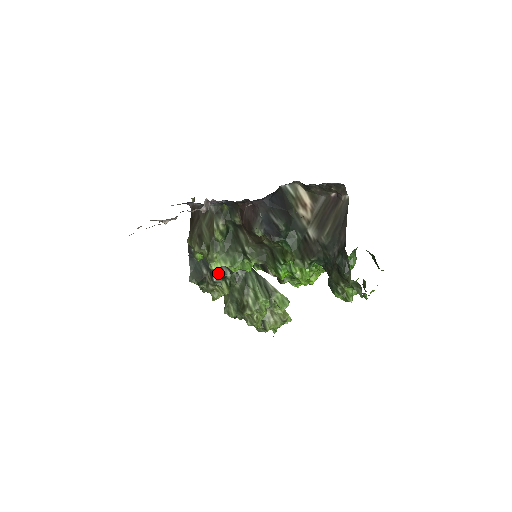
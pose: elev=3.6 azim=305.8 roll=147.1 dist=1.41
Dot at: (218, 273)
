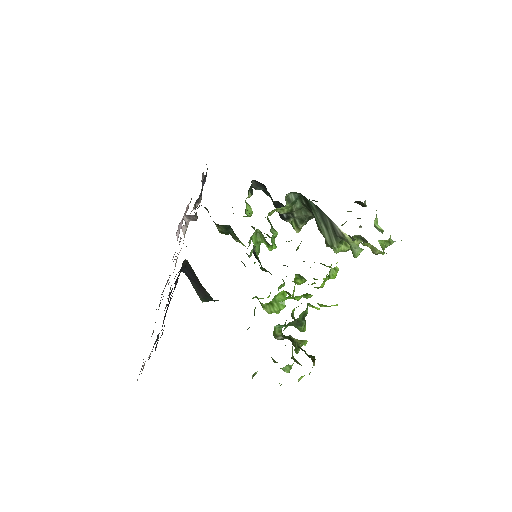
Dot at: (282, 215)
